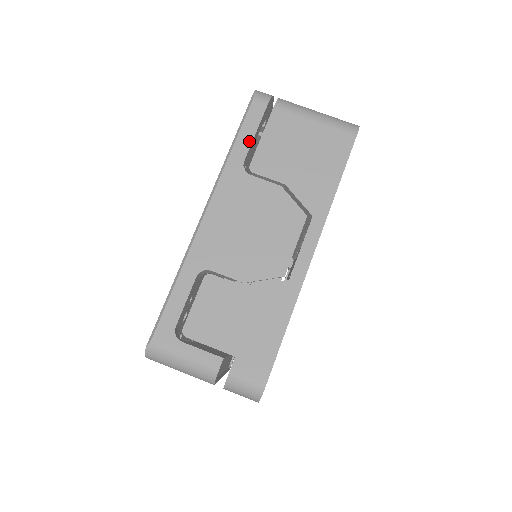
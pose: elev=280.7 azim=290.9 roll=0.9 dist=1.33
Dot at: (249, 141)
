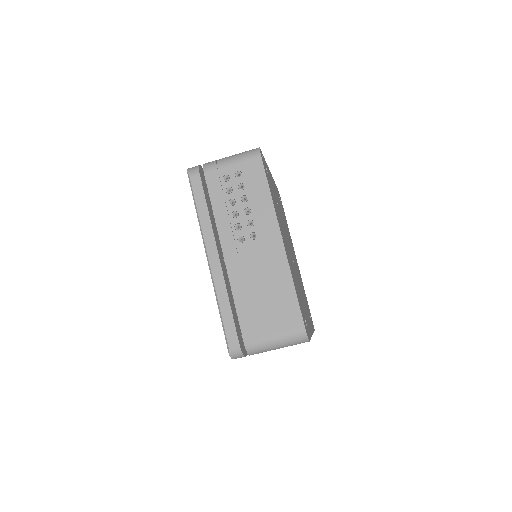
Dot at: occluded
